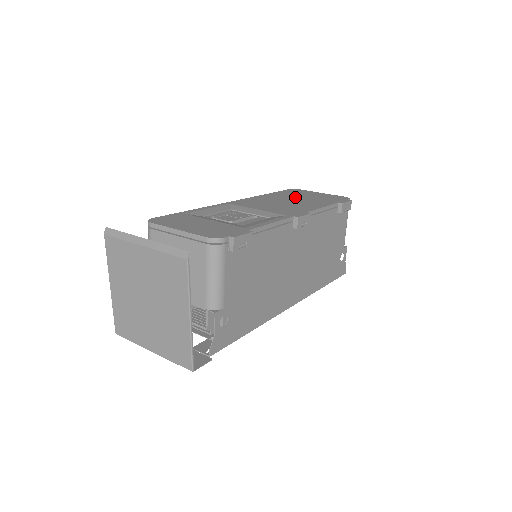
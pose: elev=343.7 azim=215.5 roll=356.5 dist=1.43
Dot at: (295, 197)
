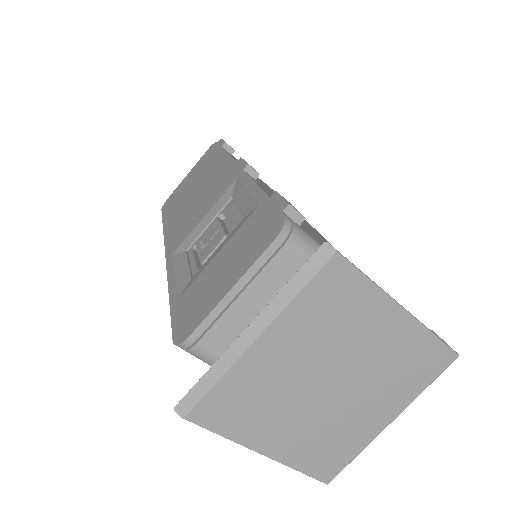
Dot at: (187, 193)
